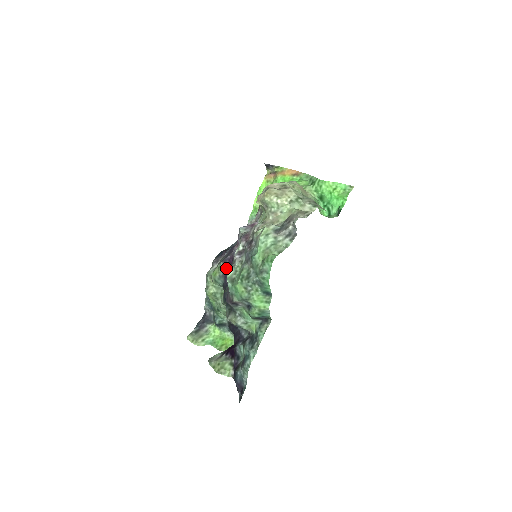
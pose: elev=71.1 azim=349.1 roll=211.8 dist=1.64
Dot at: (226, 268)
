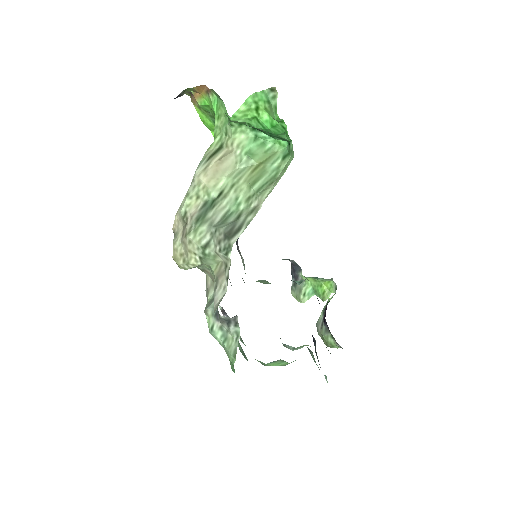
Dot at: occluded
